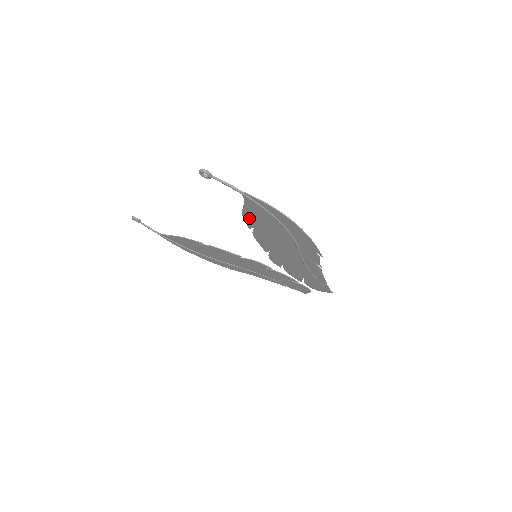
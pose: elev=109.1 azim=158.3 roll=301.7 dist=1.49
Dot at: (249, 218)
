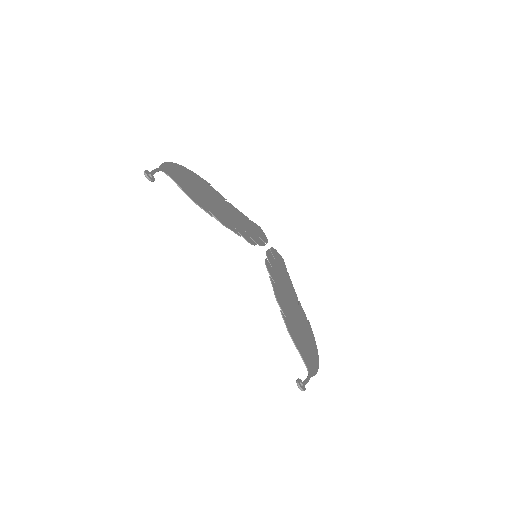
Dot at: (291, 333)
